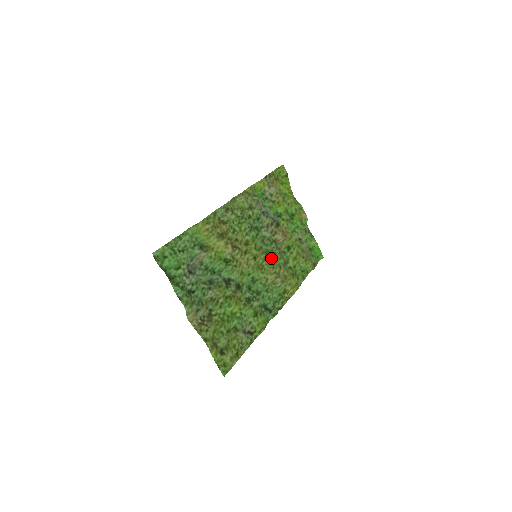
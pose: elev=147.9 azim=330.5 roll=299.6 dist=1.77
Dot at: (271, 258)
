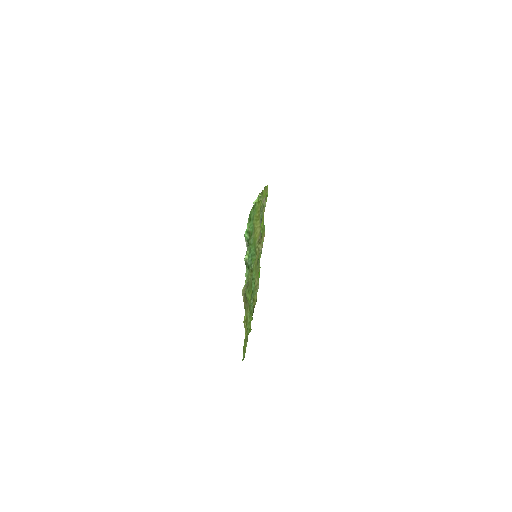
Dot at: occluded
